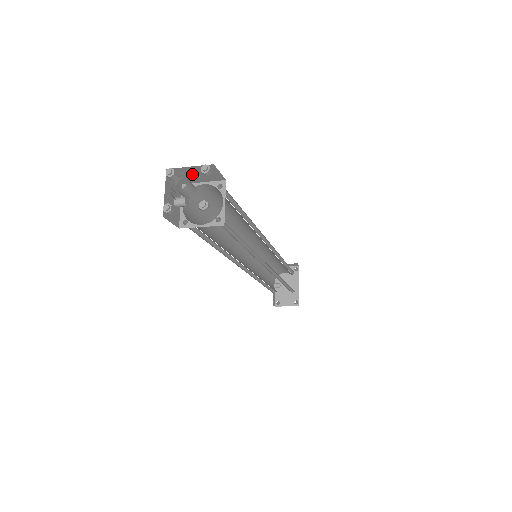
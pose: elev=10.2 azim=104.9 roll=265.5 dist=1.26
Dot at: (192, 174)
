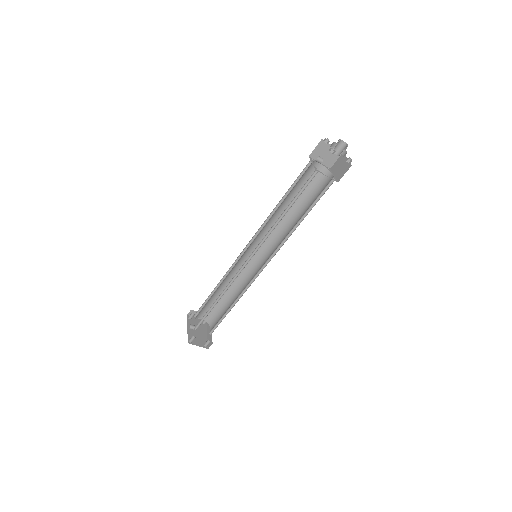
Dot at: occluded
